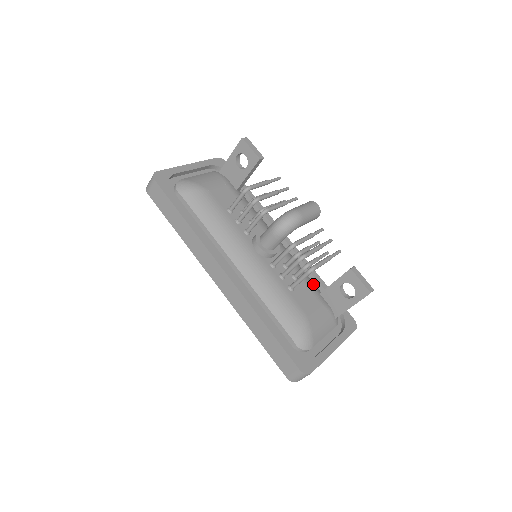
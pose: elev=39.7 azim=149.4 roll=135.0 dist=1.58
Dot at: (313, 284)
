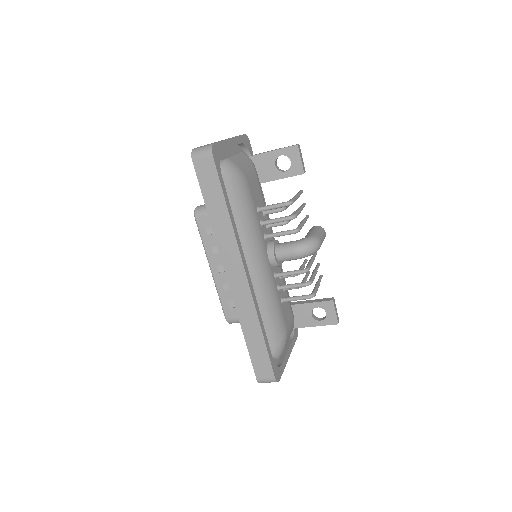
Dot at: (288, 295)
